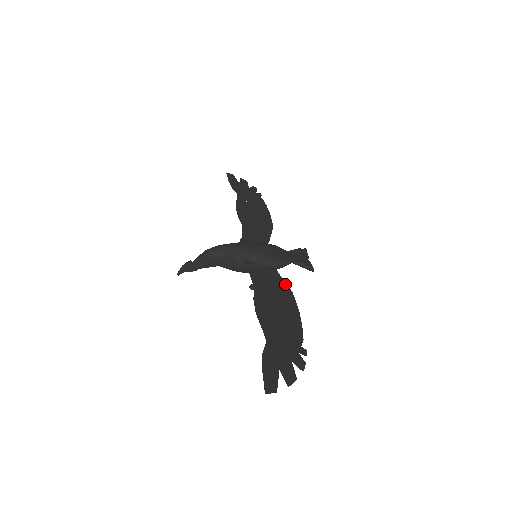
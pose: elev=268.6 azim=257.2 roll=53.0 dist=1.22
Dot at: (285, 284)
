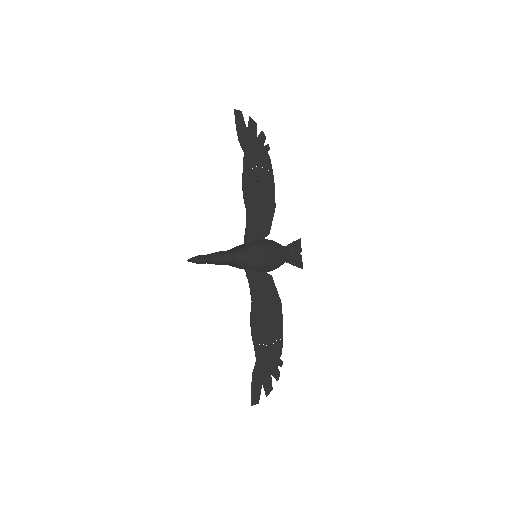
Dot at: (276, 293)
